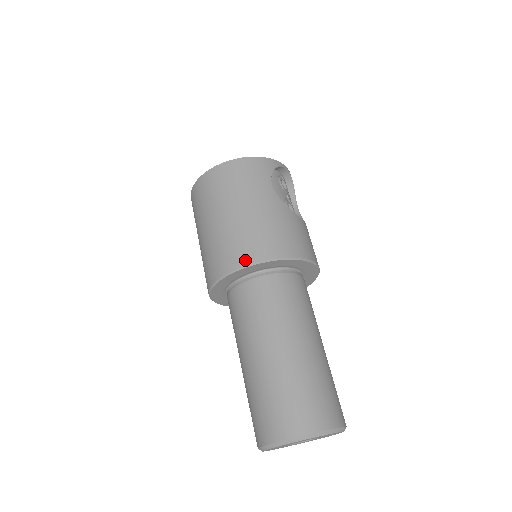
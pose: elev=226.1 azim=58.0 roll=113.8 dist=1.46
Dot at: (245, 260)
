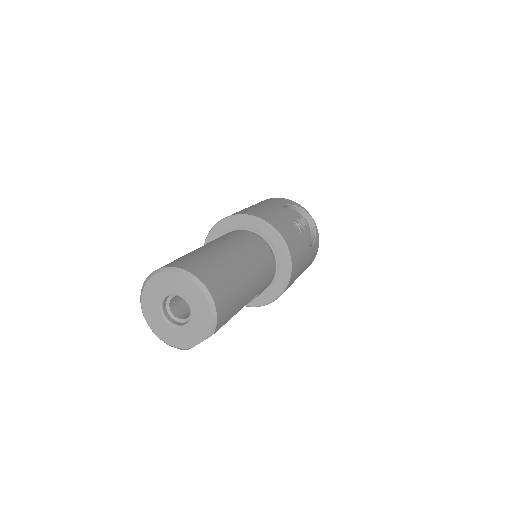
Dot at: (227, 216)
